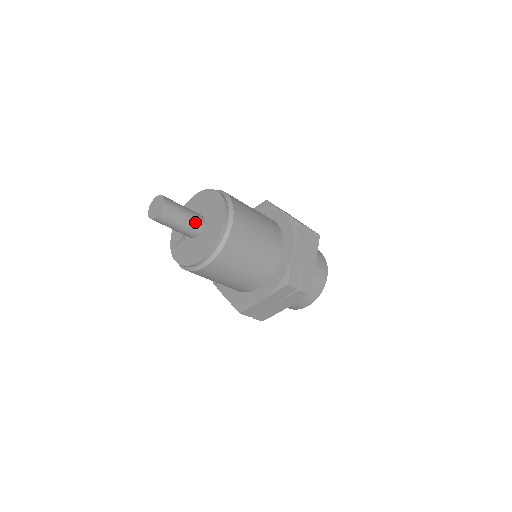
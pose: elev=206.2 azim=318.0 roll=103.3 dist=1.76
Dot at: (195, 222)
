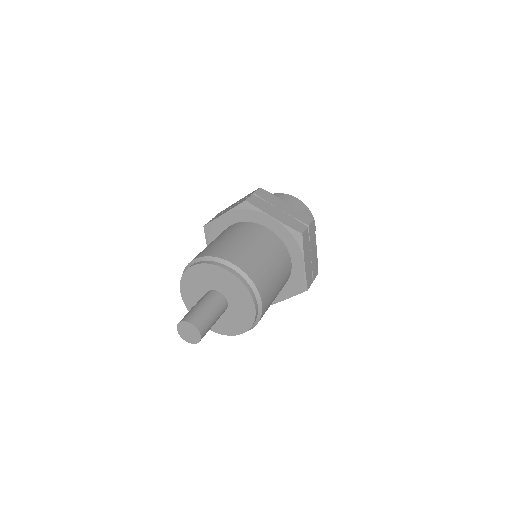
Dot at: (222, 310)
